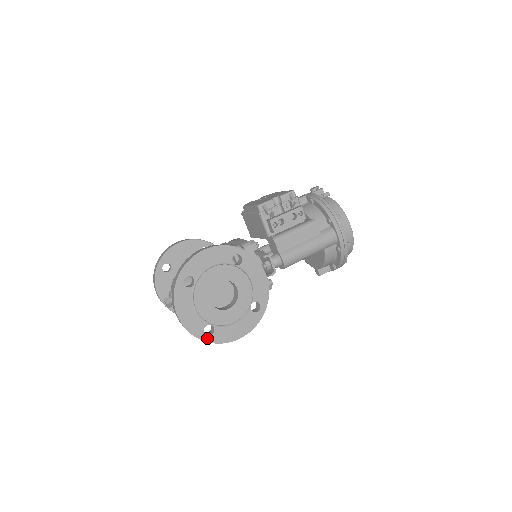
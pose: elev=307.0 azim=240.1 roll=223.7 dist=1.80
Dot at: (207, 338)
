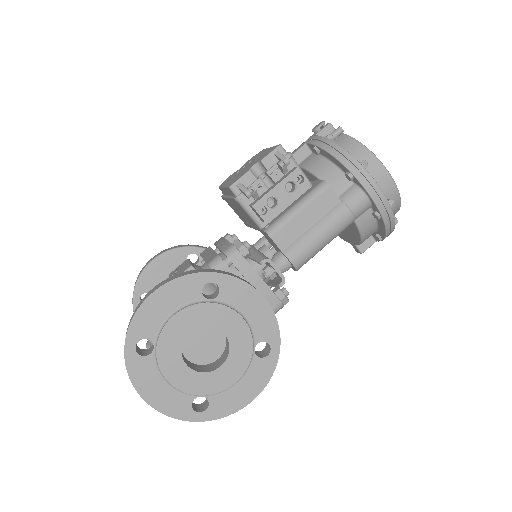
Dot at: (201, 416)
